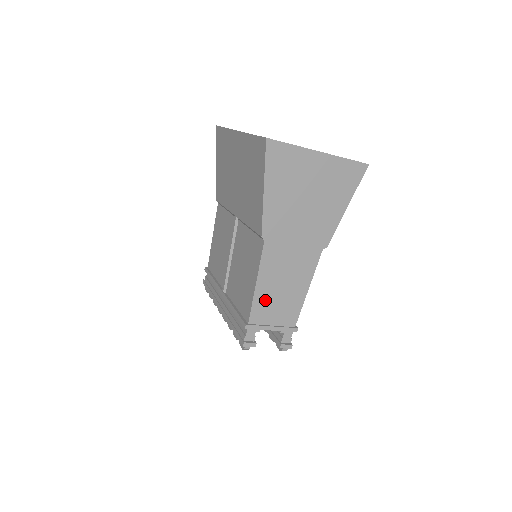
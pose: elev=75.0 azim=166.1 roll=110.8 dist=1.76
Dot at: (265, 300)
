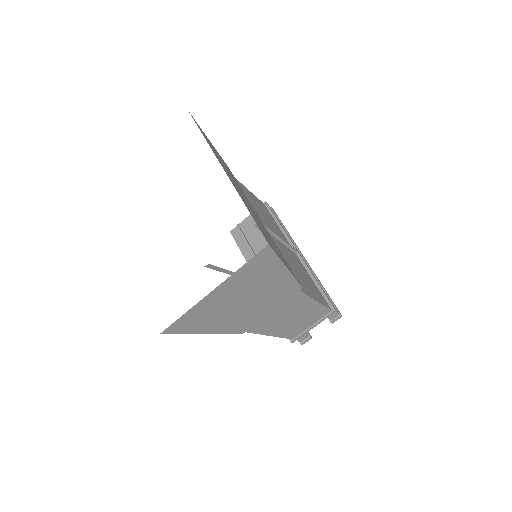
Dot at: (289, 330)
